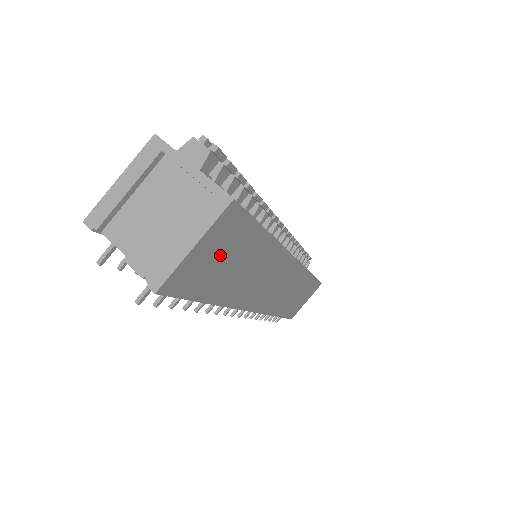
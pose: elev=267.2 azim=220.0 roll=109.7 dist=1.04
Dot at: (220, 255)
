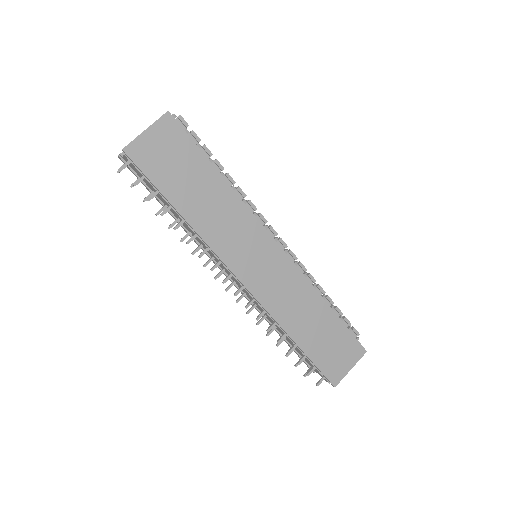
Dot at: (170, 156)
